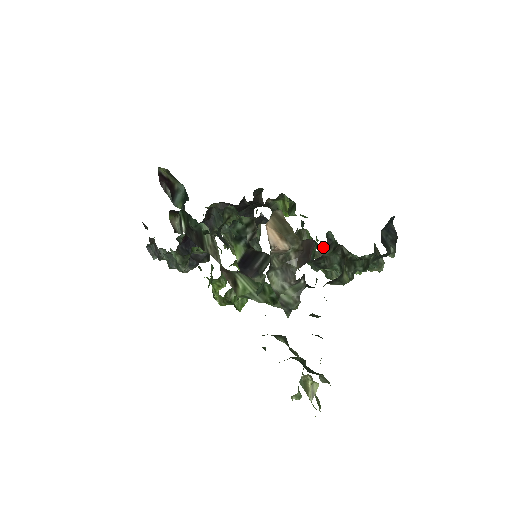
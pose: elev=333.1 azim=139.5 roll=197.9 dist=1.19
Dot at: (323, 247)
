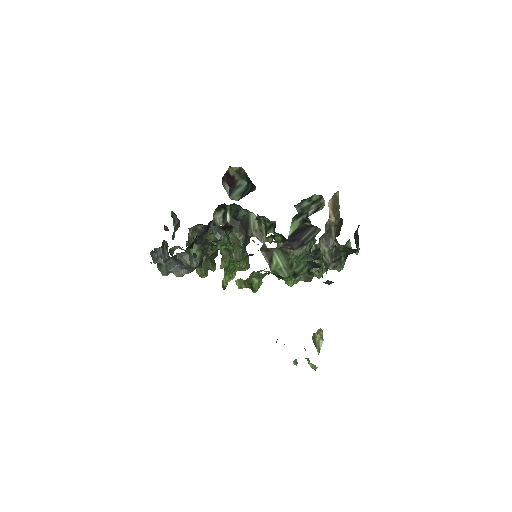
Dot at: occluded
